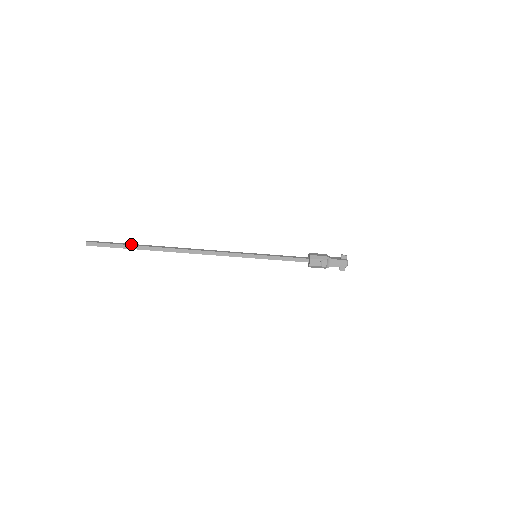
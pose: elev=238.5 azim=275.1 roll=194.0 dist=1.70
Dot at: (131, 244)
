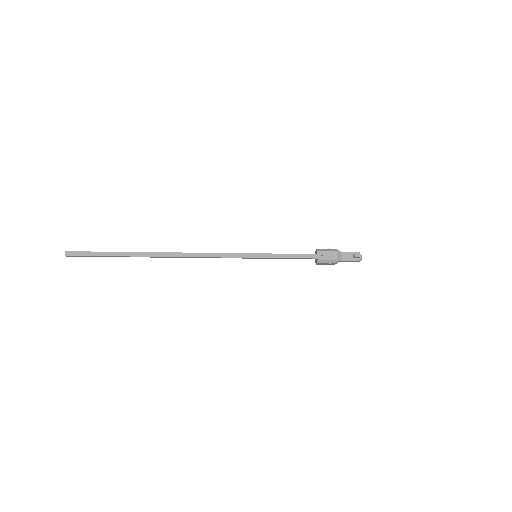
Dot at: (114, 254)
